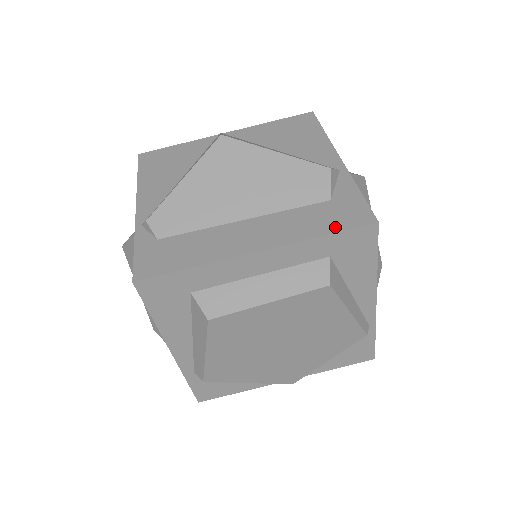
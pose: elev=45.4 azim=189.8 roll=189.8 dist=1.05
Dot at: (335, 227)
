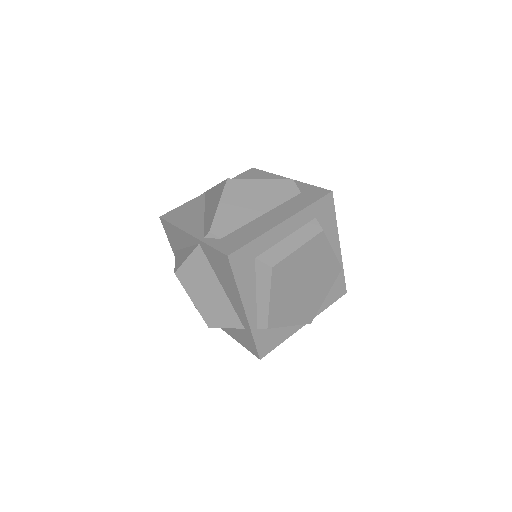
Dot at: (314, 200)
